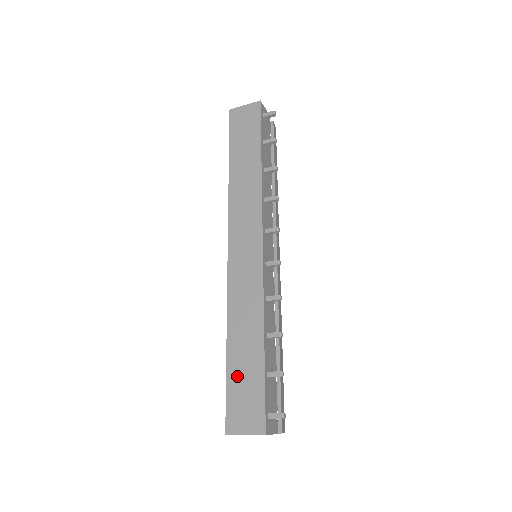
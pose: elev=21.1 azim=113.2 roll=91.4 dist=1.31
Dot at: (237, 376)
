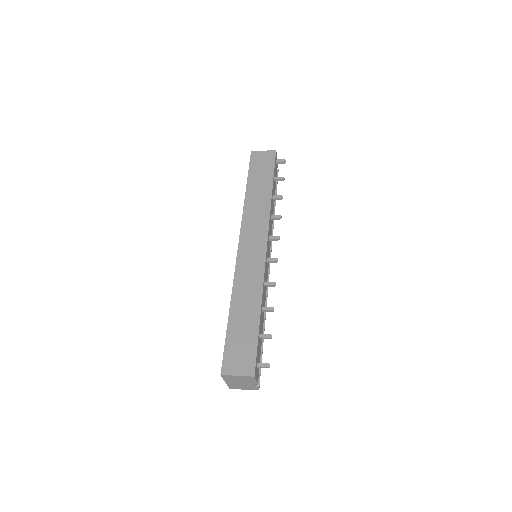
Dot at: (236, 333)
